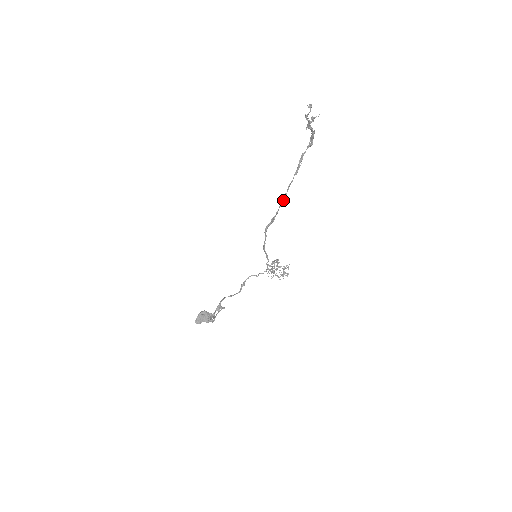
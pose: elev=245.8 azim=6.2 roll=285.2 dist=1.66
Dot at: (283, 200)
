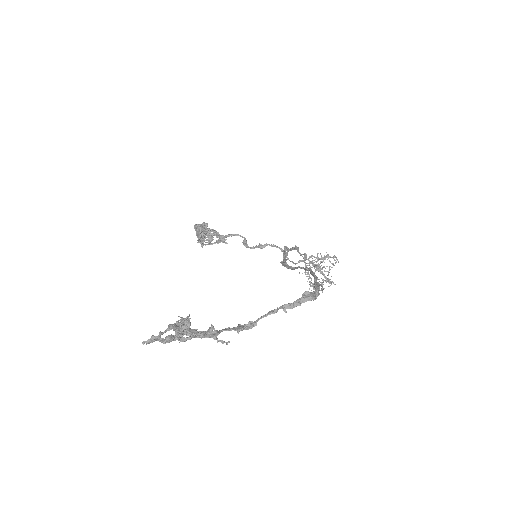
Dot at: (287, 266)
